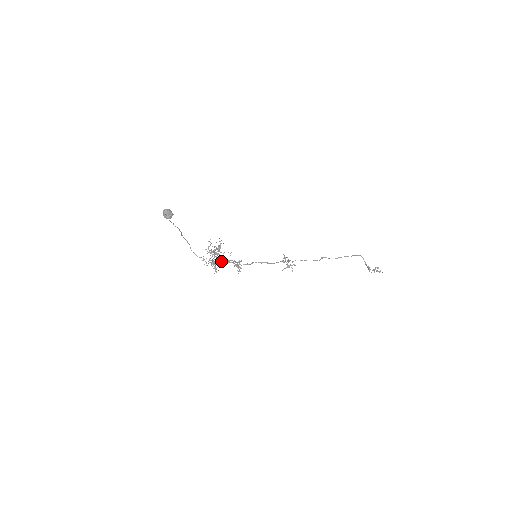
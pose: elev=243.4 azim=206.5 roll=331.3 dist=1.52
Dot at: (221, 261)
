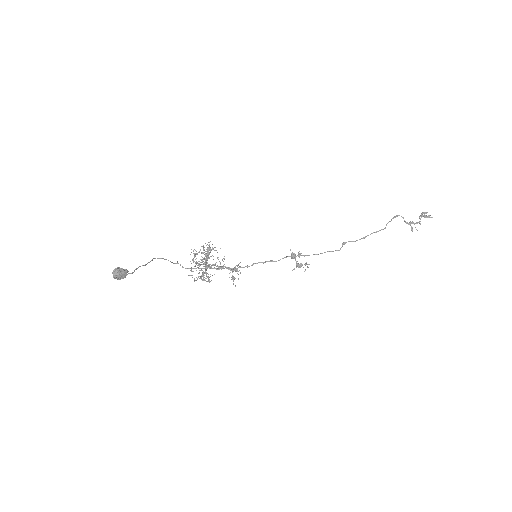
Dot at: occluded
